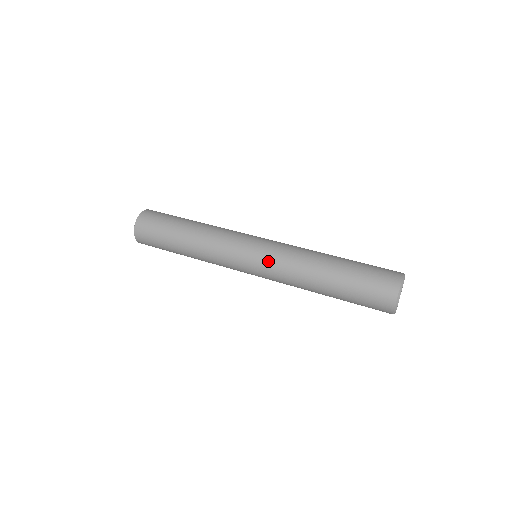
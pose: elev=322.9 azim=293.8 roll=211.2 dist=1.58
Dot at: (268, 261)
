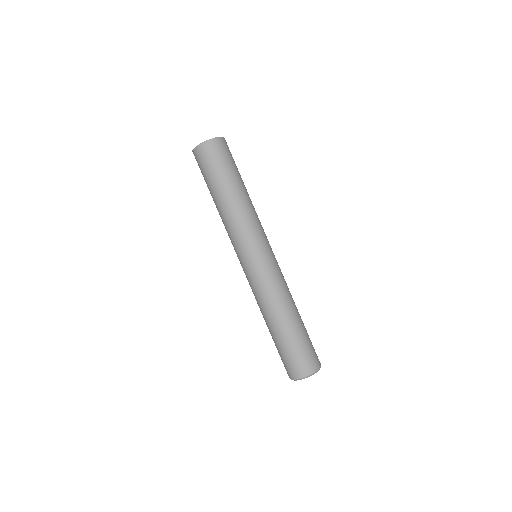
Dot at: (255, 276)
